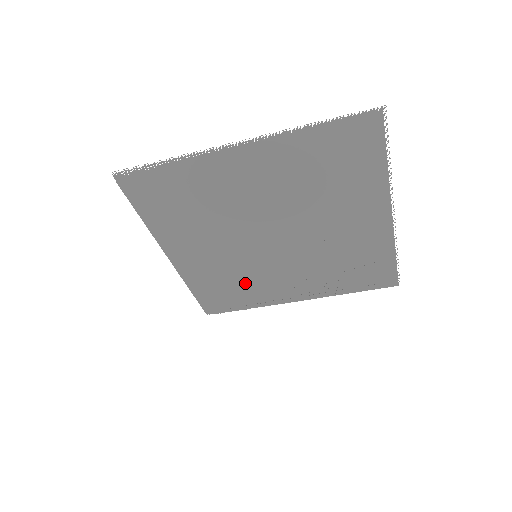
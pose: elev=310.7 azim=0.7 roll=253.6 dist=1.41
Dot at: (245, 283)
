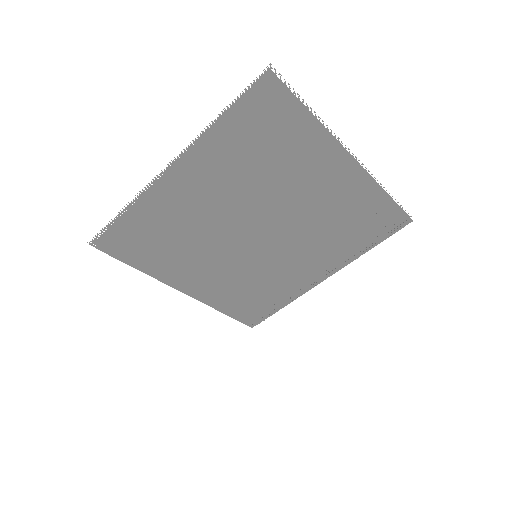
Dot at: (264, 285)
